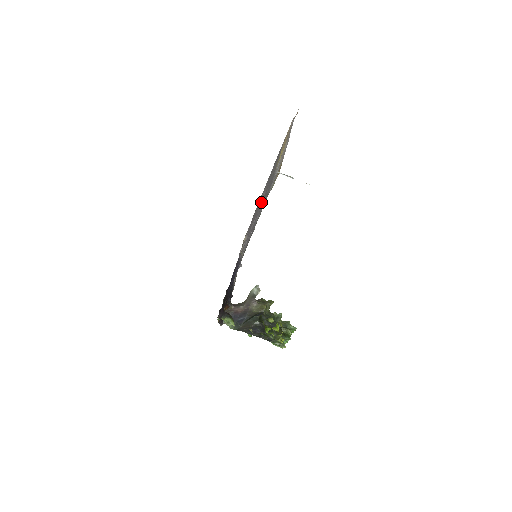
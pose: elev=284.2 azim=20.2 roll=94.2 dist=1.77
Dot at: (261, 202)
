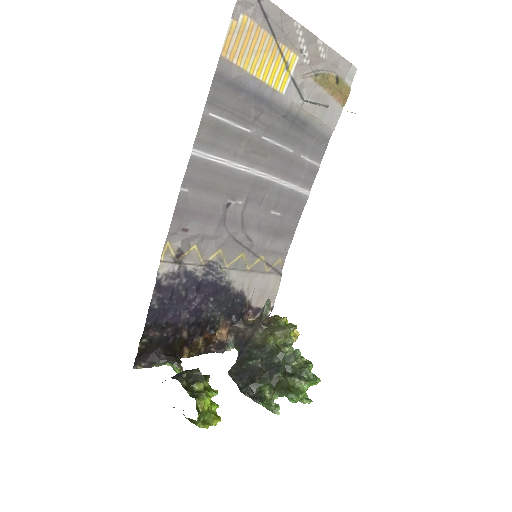
Dot at: (238, 171)
